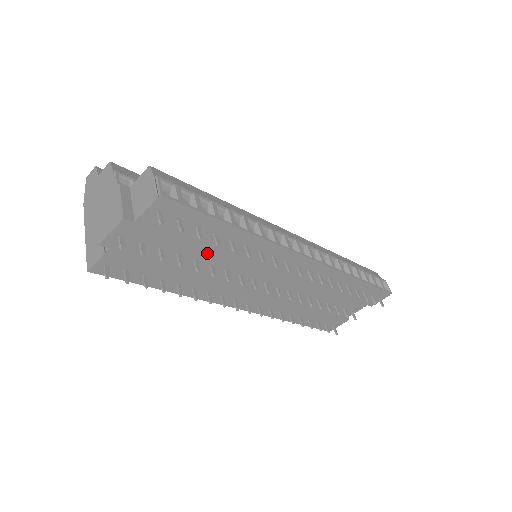
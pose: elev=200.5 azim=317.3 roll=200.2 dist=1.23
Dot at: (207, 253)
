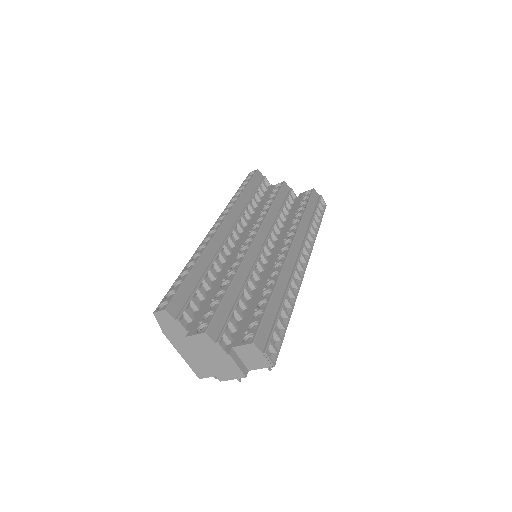
Dot at: occluded
